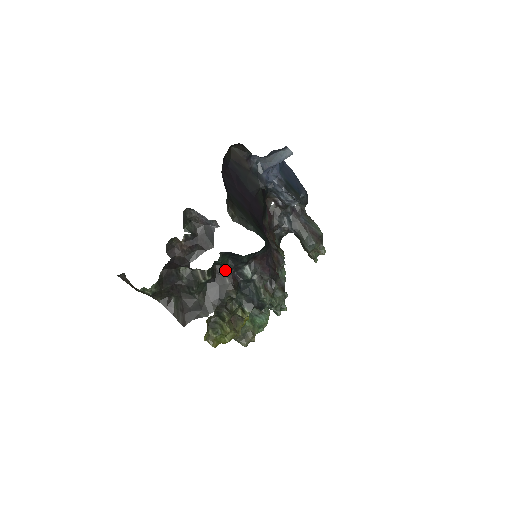
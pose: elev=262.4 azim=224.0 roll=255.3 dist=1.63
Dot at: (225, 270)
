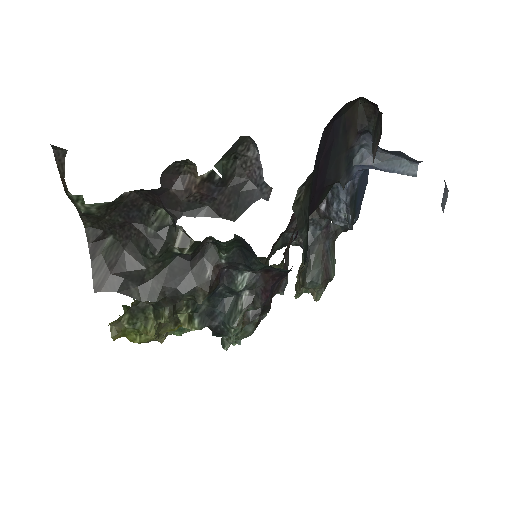
Dot at: (216, 257)
